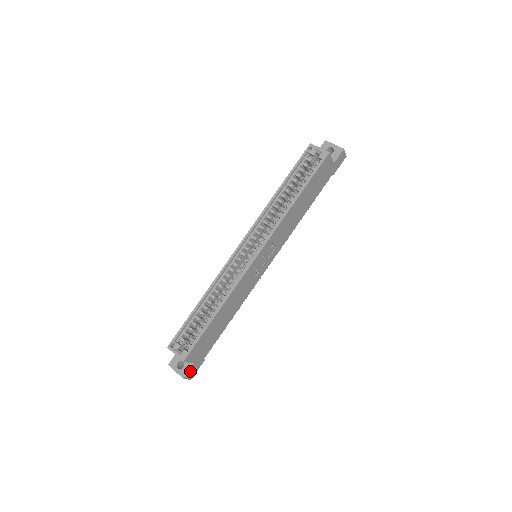
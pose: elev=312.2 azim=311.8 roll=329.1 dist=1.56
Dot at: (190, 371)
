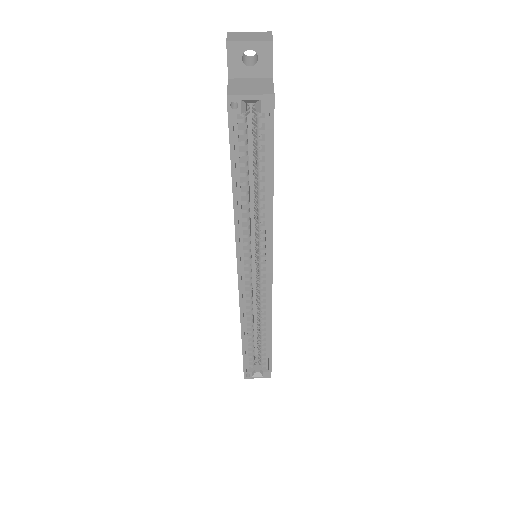
Dot at: occluded
